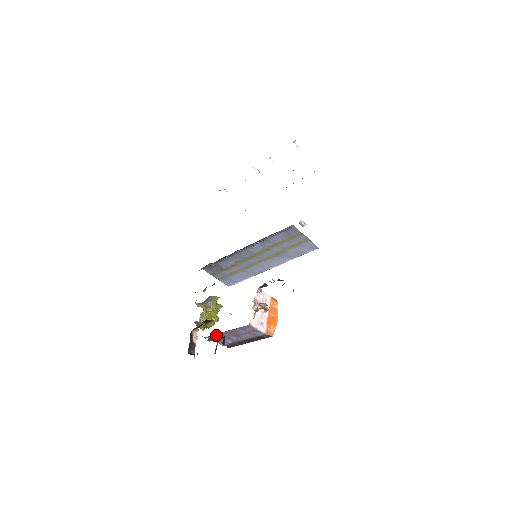
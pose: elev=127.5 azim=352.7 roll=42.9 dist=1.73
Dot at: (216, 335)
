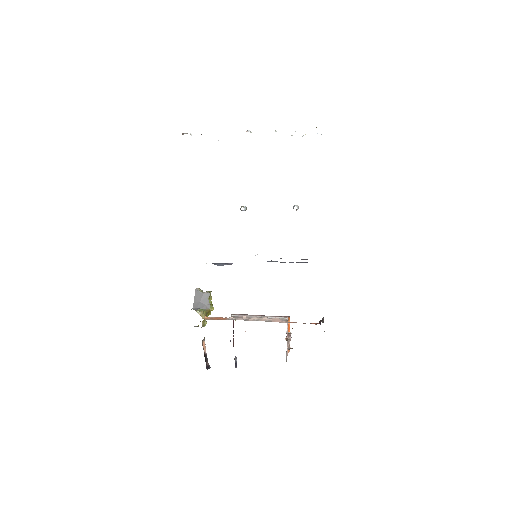
Dot at: occluded
